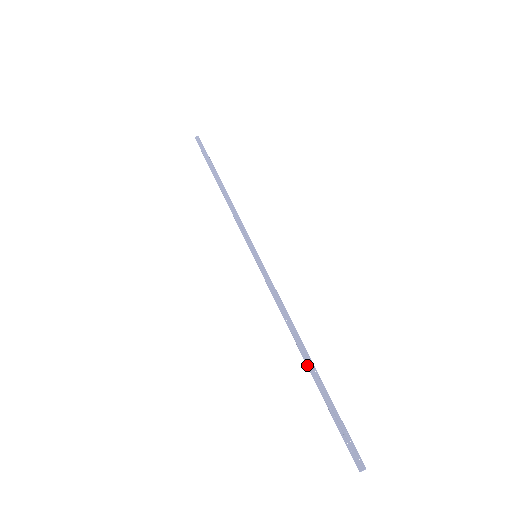
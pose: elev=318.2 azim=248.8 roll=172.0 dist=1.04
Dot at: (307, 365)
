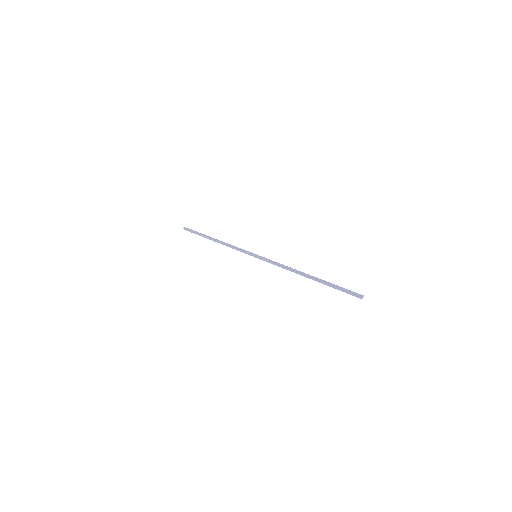
Dot at: occluded
